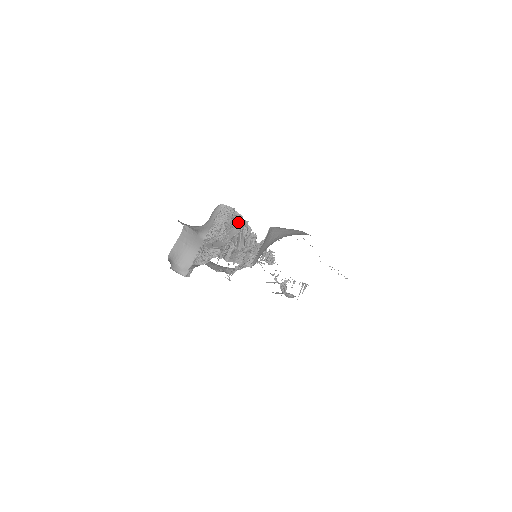
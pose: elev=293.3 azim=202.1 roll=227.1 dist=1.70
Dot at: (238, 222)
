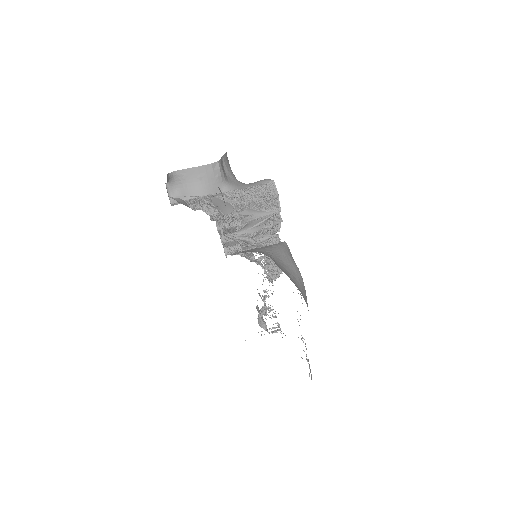
Dot at: (270, 210)
